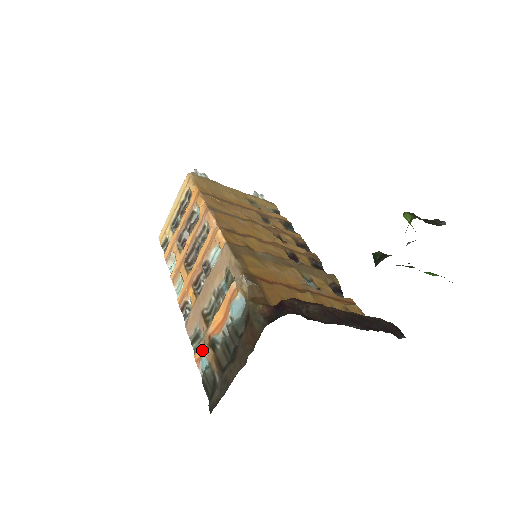
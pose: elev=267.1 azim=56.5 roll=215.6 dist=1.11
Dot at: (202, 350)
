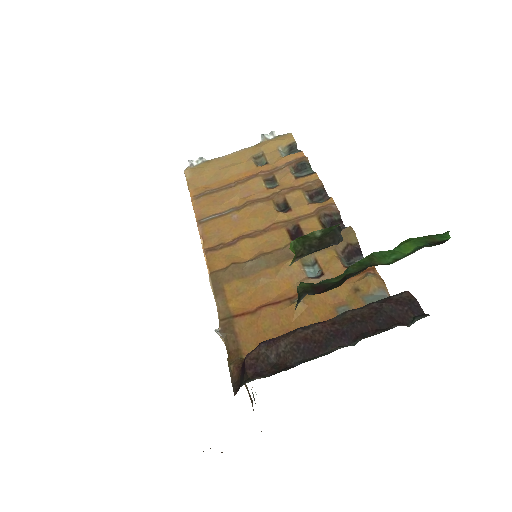
Dot at: occluded
